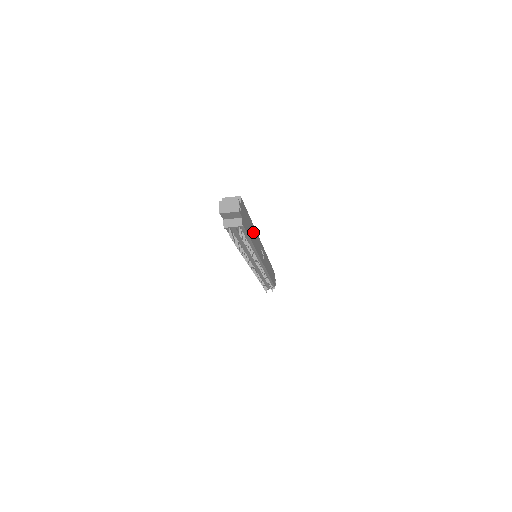
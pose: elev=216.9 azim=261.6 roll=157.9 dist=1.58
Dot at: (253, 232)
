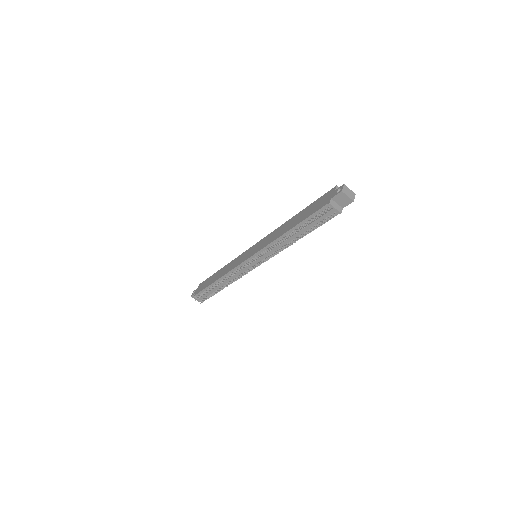
Dot at: occluded
